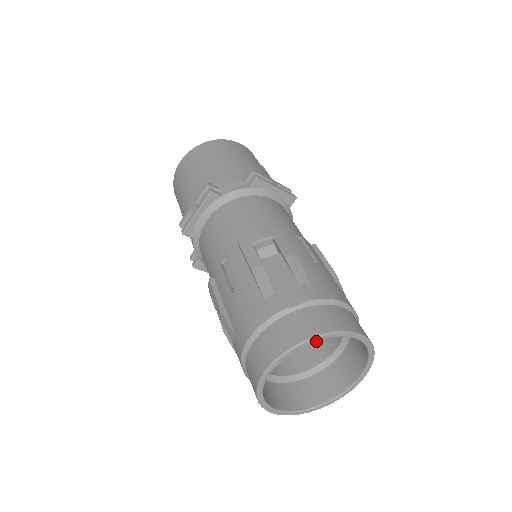
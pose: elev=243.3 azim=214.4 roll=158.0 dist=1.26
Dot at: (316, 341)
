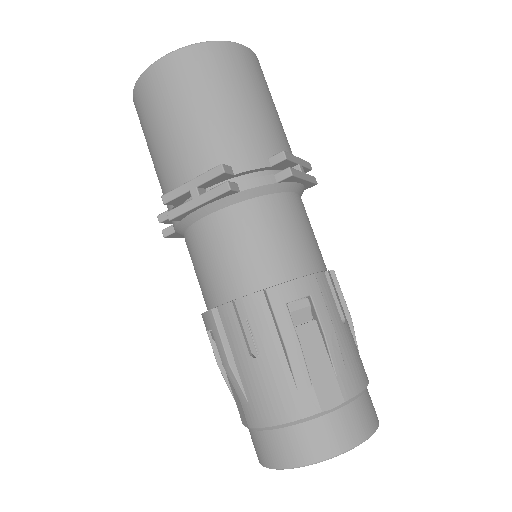
Dot at: occluded
